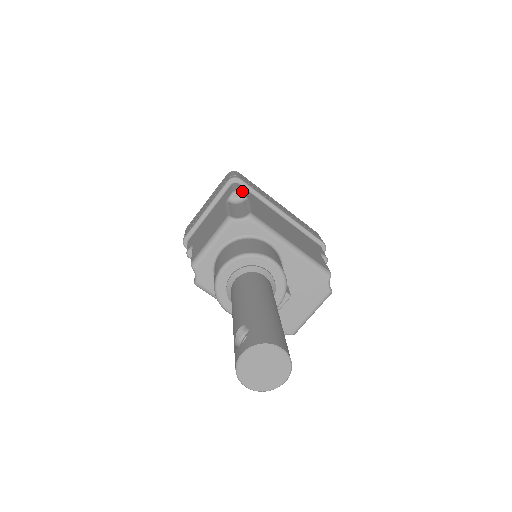
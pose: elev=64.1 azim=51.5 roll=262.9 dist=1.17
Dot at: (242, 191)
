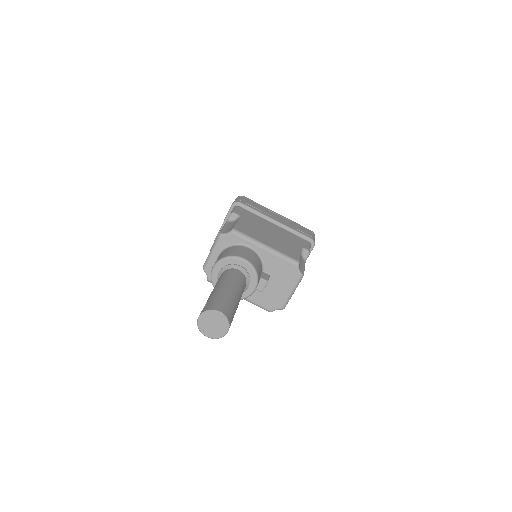
Dot at: (238, 212)
